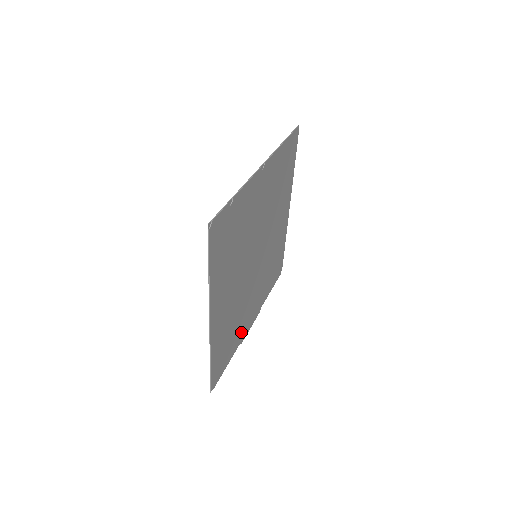
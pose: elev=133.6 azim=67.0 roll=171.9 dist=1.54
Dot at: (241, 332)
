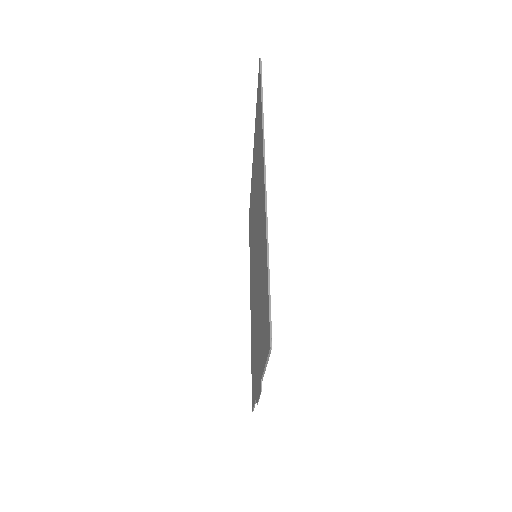
Dot at: occluded
